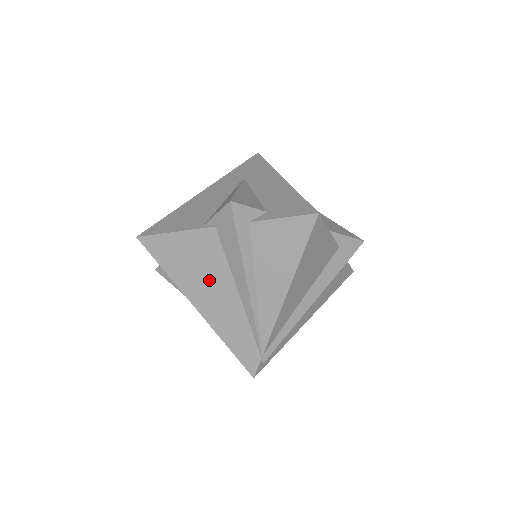
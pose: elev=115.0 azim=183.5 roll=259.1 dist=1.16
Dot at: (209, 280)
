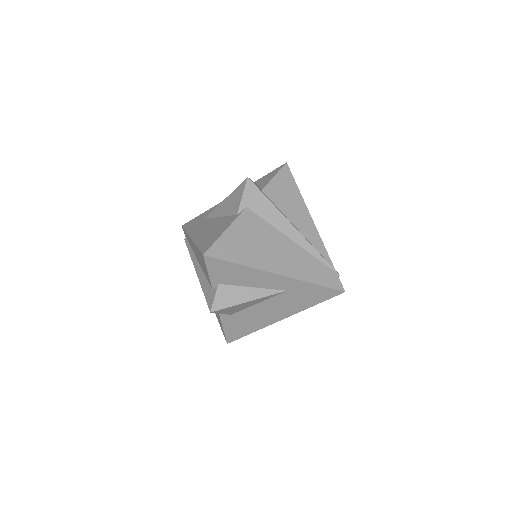
Dot at: (270, 246)
